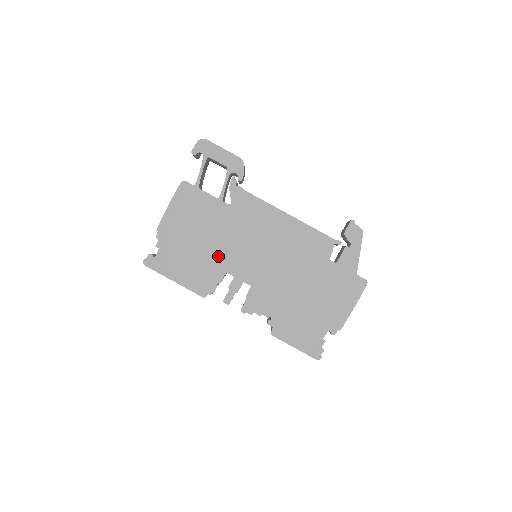
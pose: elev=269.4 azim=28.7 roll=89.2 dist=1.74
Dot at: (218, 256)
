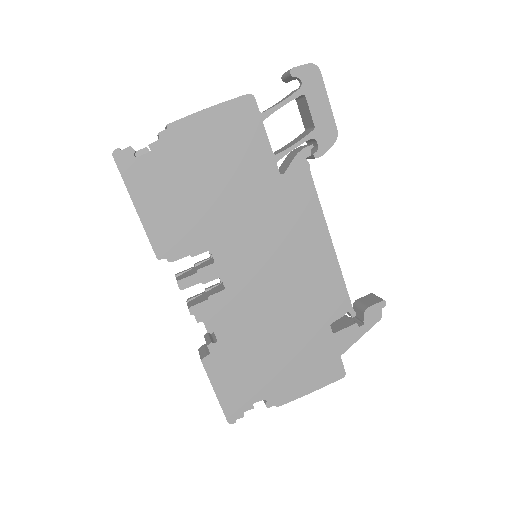
Dot at: (217, 223)
